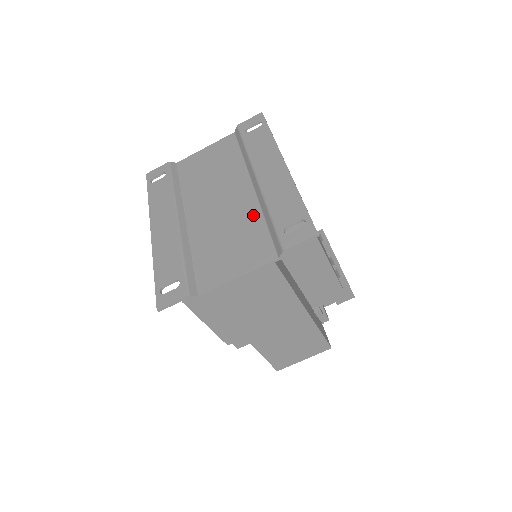
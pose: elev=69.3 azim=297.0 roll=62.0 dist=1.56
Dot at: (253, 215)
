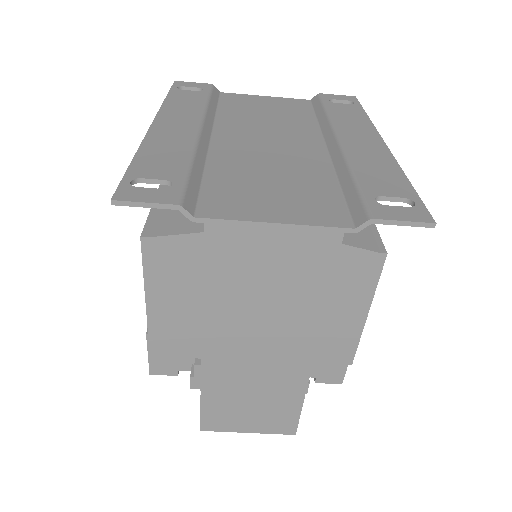
Dot at: (320, 170)
